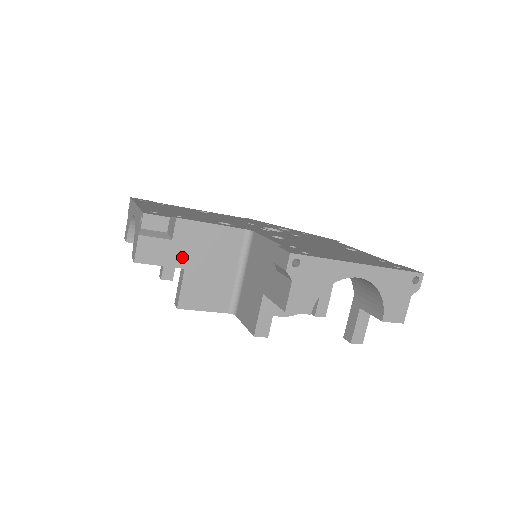
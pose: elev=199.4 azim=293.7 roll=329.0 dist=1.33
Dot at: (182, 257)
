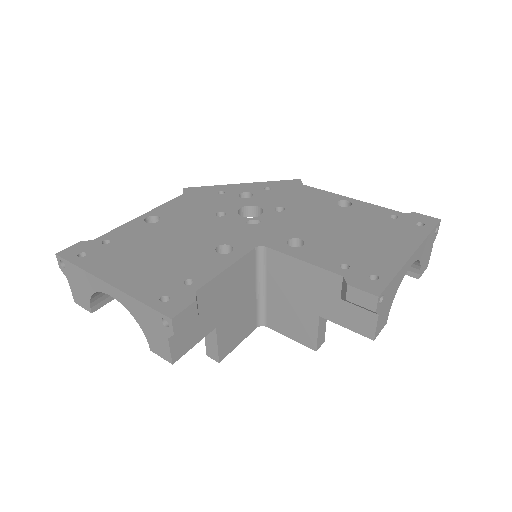
Dot at: (211, 320)
